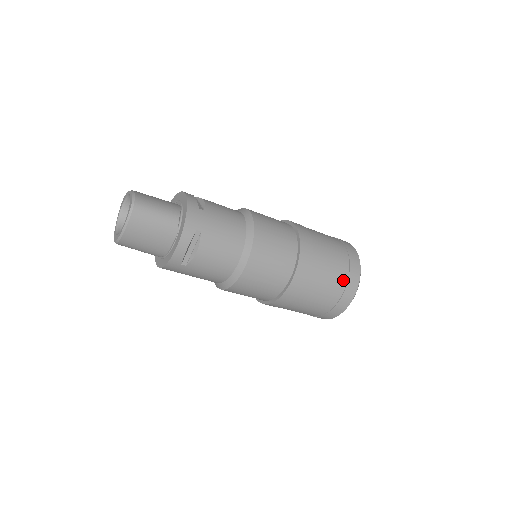
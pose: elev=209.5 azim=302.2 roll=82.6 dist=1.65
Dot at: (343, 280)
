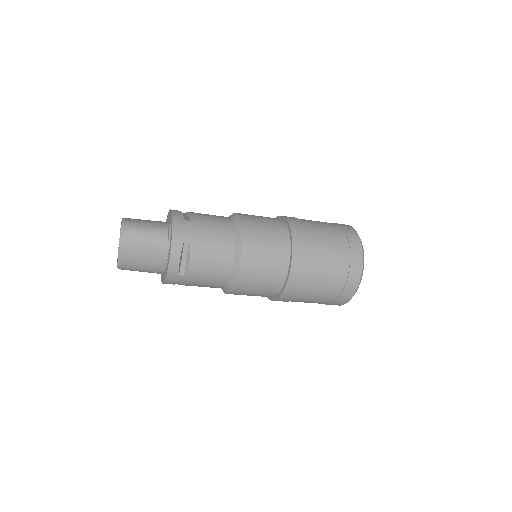
Dot at: (345, 260)
